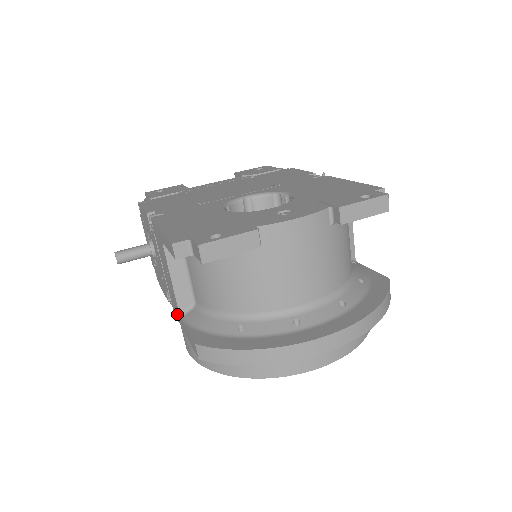
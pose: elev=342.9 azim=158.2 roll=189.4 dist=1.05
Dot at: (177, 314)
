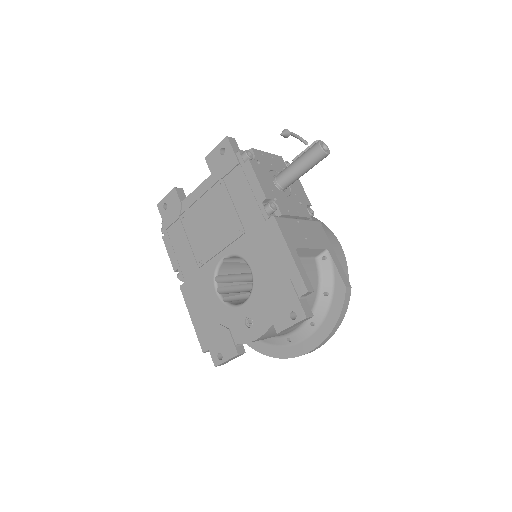
Dot at: occluded
